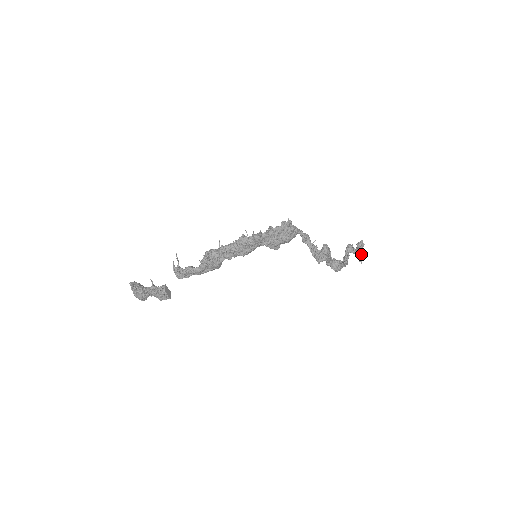
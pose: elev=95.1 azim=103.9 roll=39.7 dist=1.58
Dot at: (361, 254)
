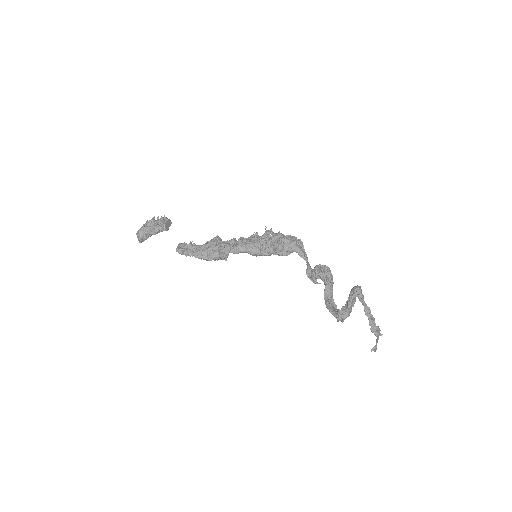
Dot at: (376, 341)
